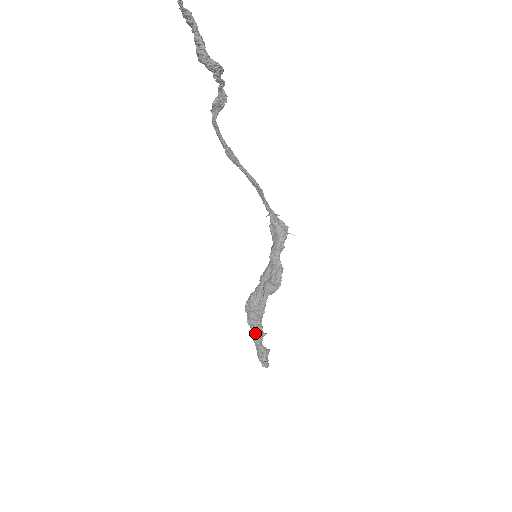
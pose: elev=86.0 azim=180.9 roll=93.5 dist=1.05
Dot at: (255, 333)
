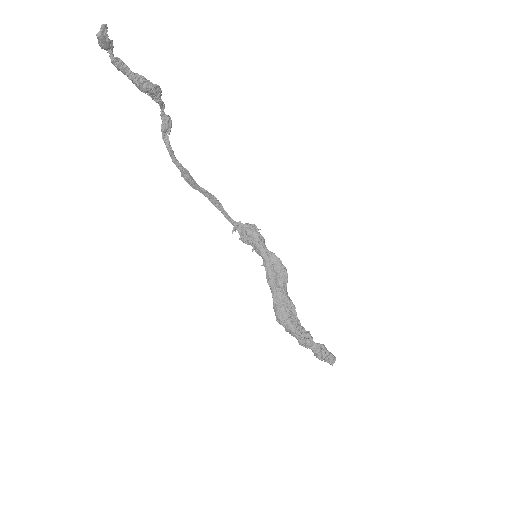
Dot at: (304, 335)
